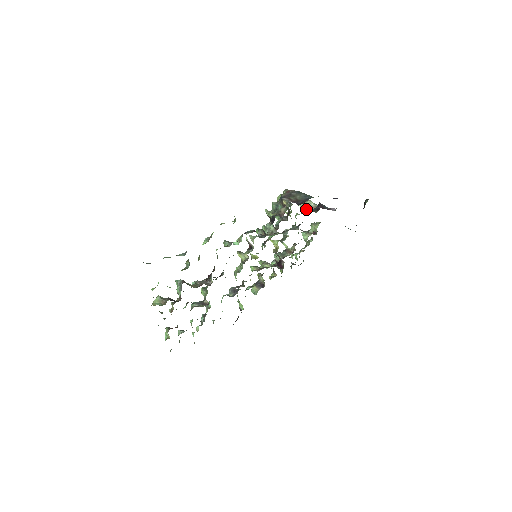
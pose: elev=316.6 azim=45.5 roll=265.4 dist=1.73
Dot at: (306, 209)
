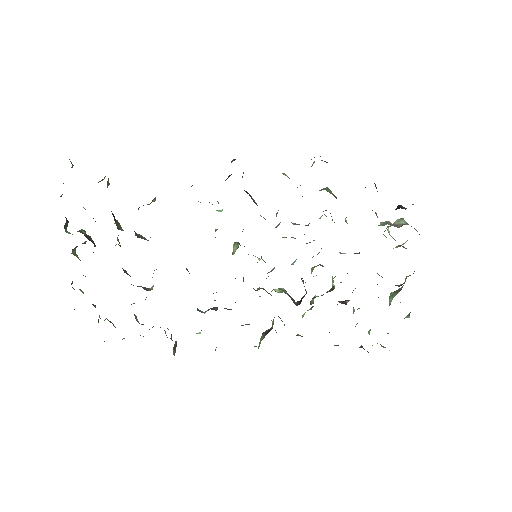
Dot at: (383, 223)
